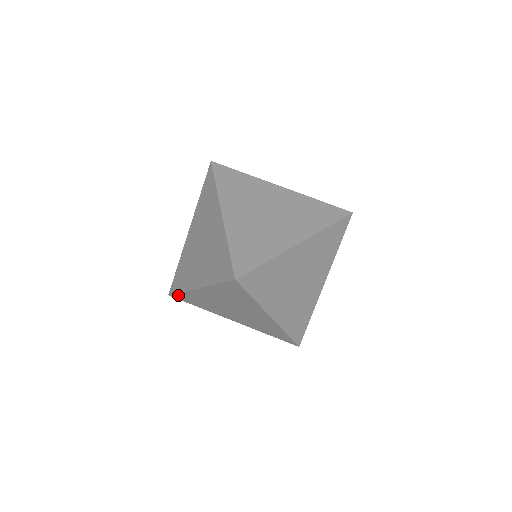
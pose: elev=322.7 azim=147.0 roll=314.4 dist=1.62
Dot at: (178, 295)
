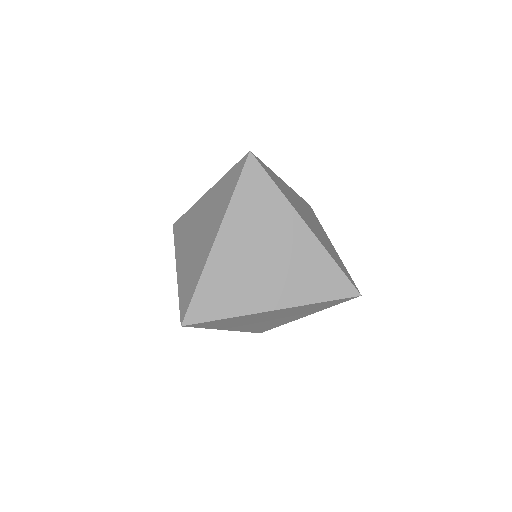
Dot at: occluded
